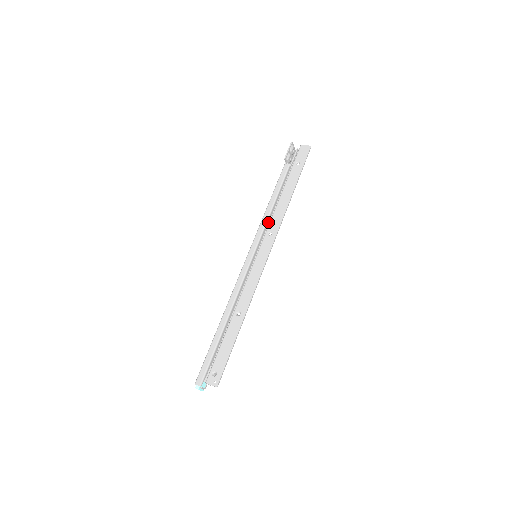
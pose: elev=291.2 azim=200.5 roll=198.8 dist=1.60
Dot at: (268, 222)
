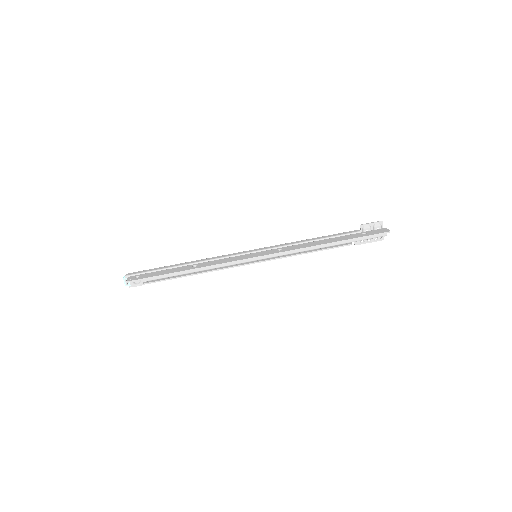
Dot at: occluded
